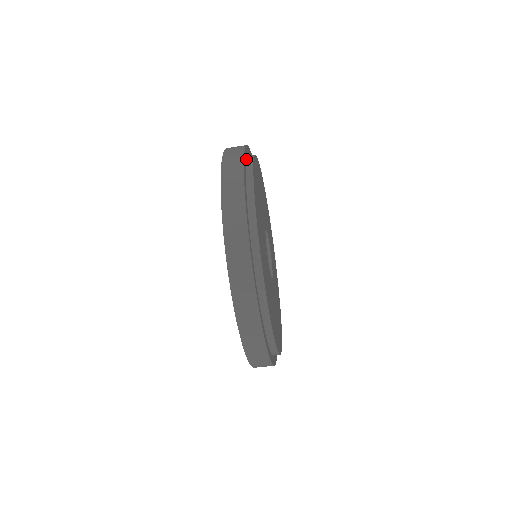
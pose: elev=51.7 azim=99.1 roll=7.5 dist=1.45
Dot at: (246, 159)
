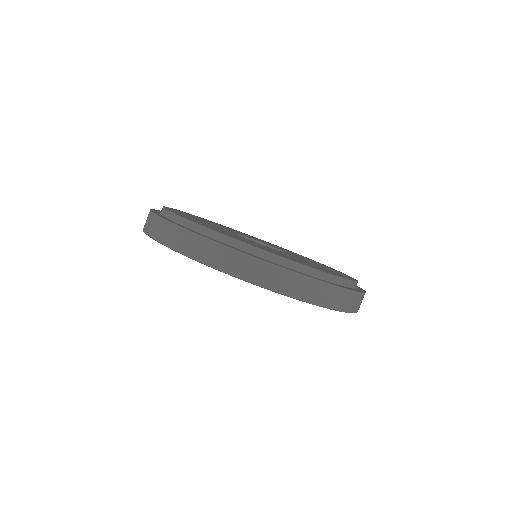
Dot at: occluded
